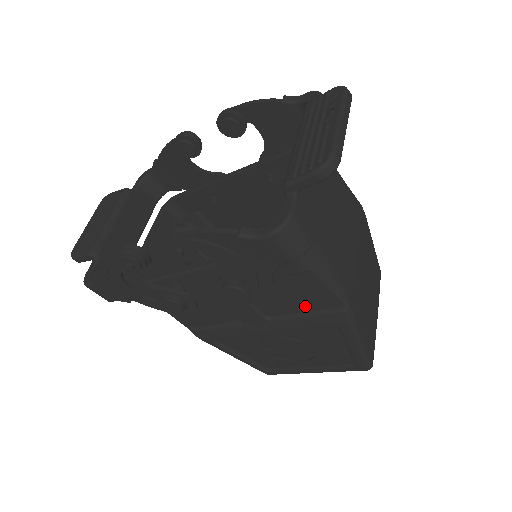
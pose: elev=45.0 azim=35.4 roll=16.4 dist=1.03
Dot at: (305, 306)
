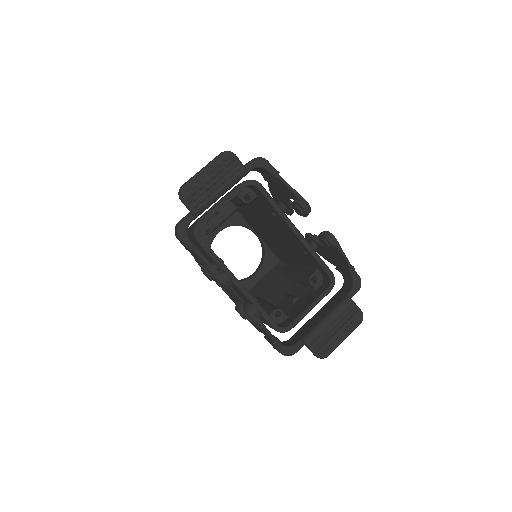
Dot at: occluded
